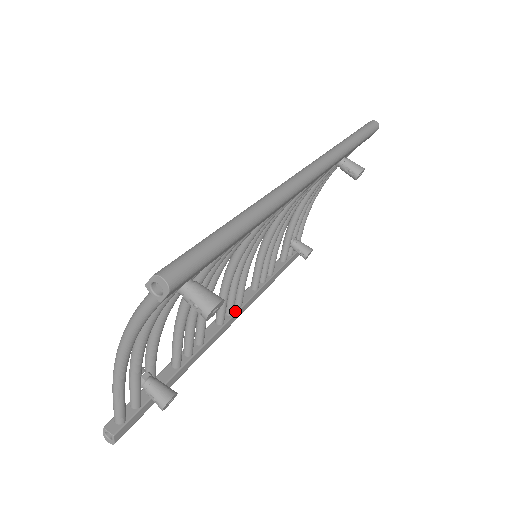
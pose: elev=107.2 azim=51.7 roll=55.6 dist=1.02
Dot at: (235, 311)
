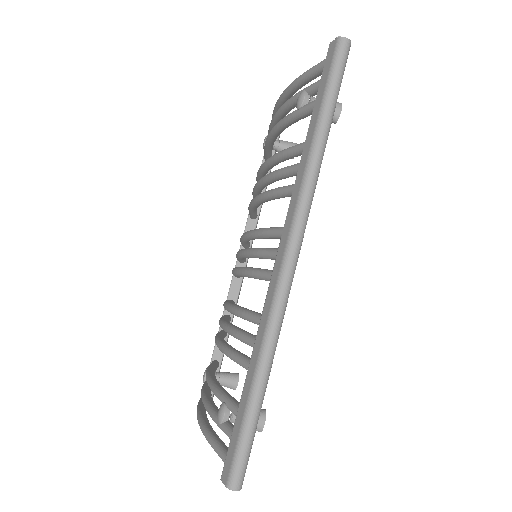
Dot at: occluded
